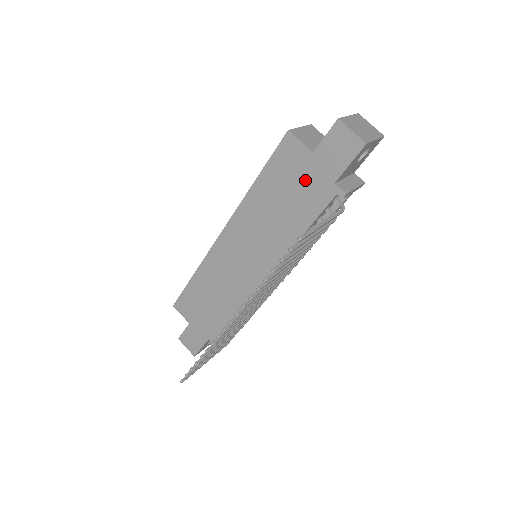
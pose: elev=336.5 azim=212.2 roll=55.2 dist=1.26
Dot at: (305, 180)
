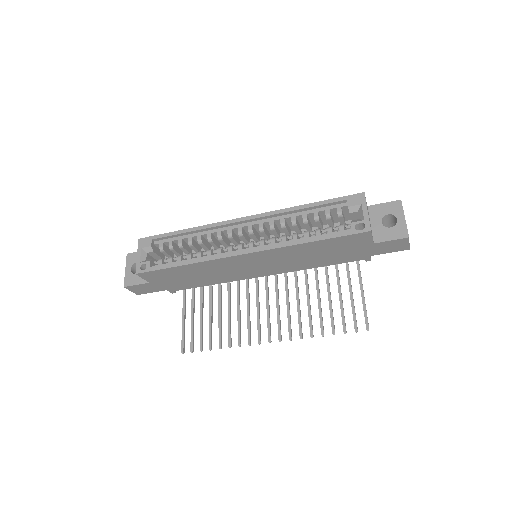
Dot at: (353, 251)
